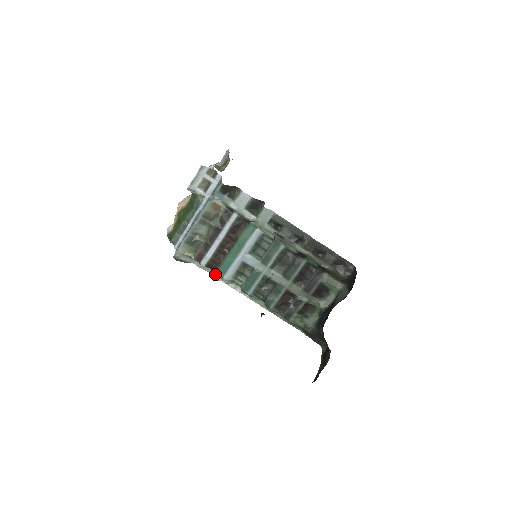
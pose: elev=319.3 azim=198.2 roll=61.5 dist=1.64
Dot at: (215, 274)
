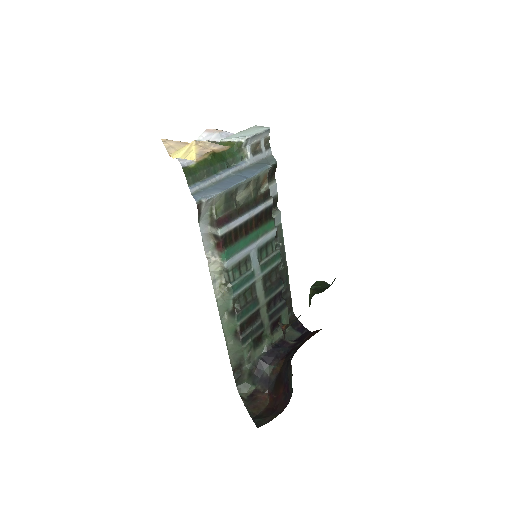
Dot at: (208, 252)
